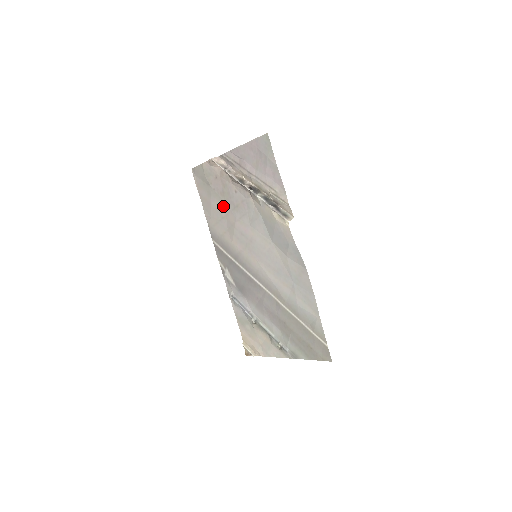
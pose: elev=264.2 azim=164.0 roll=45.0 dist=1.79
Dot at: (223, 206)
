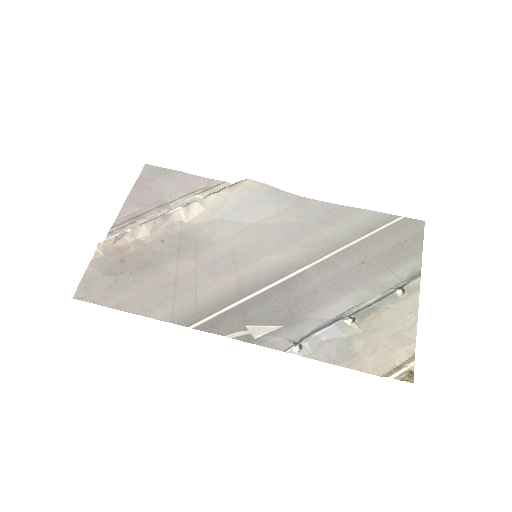
Dot at: (162, 272)
